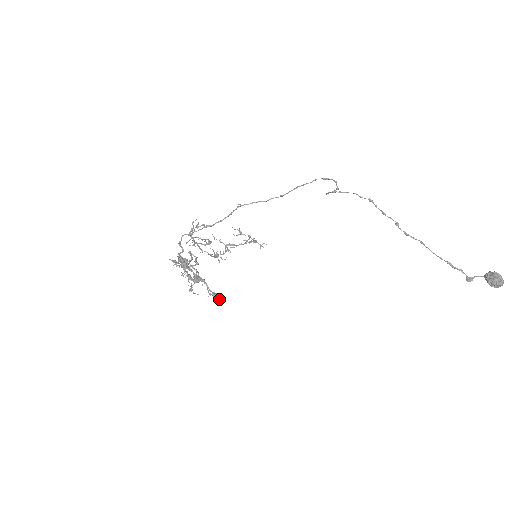
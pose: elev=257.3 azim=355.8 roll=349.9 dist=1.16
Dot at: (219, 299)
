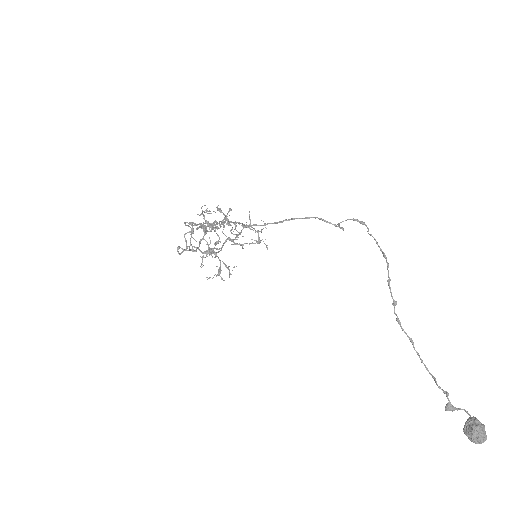
Dot at: (221, 278)
